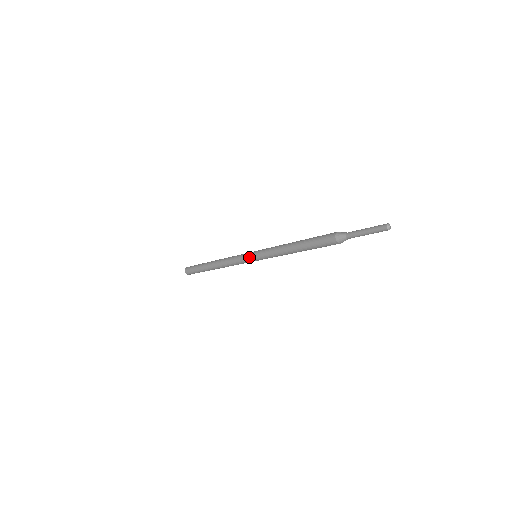
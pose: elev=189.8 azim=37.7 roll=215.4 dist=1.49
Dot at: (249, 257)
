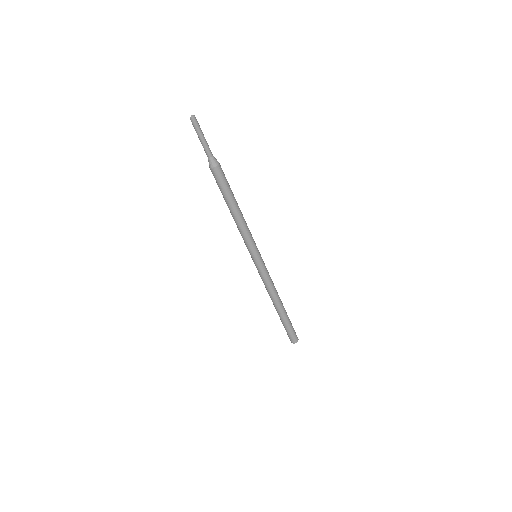
Dot at: (254, 262)
